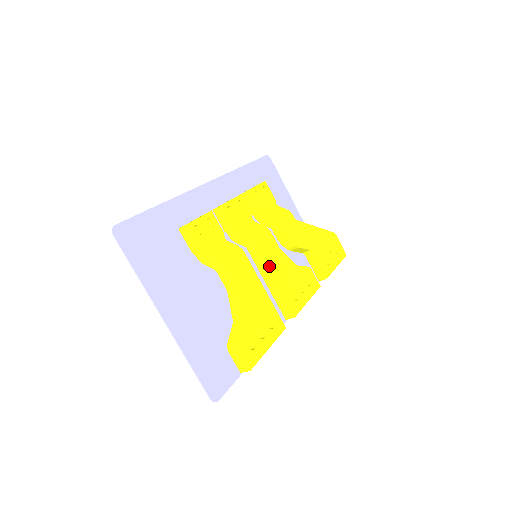
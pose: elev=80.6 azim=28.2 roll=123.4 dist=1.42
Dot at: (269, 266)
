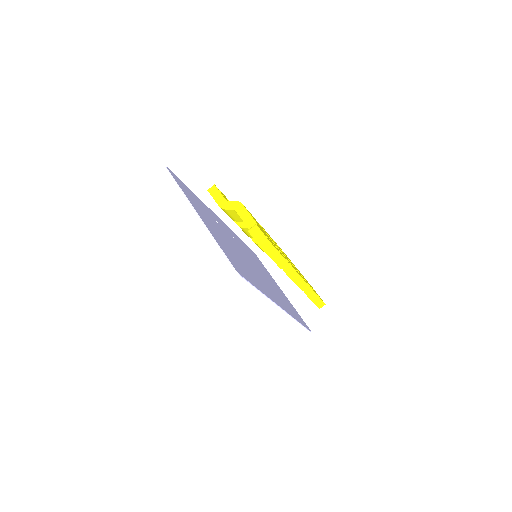
Dot at: (270, 238)
